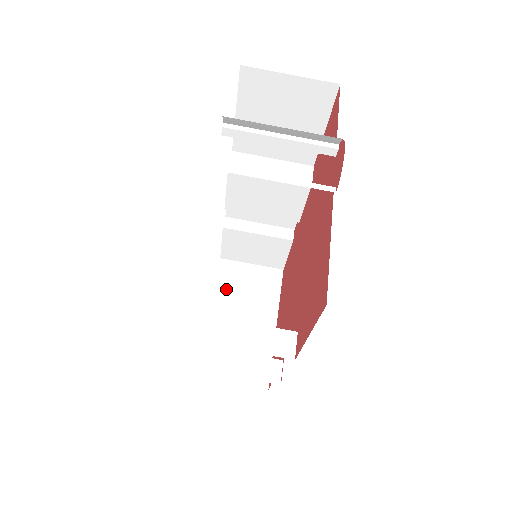
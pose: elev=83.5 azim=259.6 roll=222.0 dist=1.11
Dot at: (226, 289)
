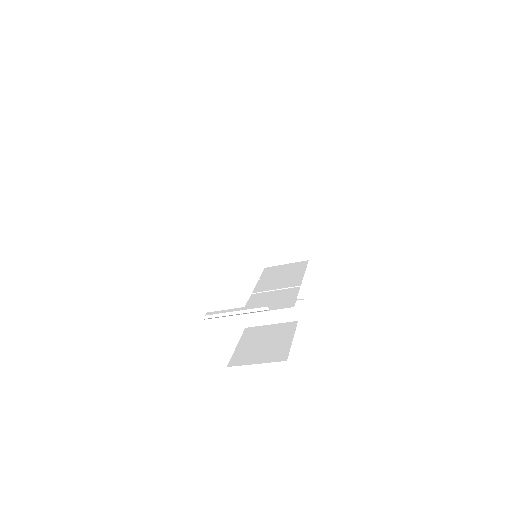
Dot at: (255, 208)
